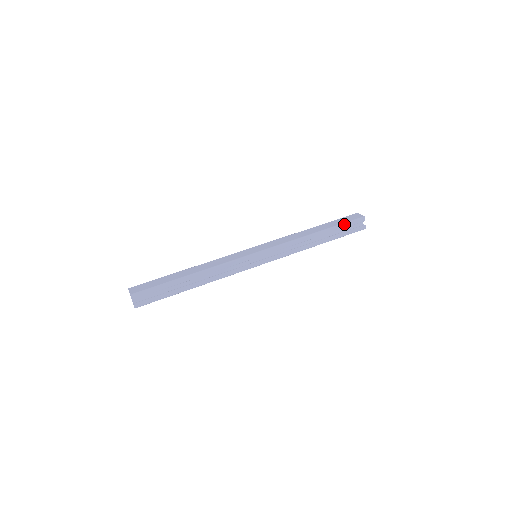
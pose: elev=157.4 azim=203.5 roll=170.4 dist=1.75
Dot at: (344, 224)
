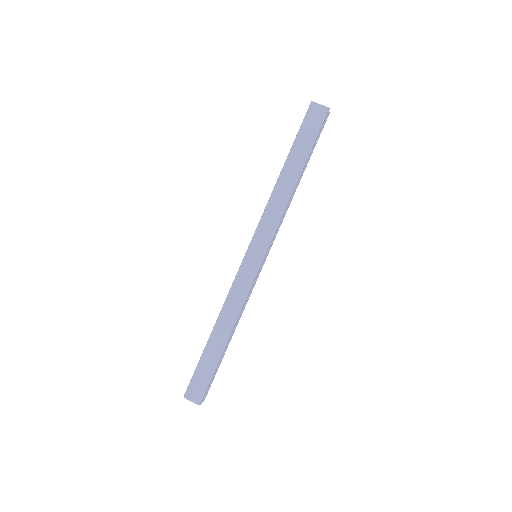
Dot at: (315, 140)
